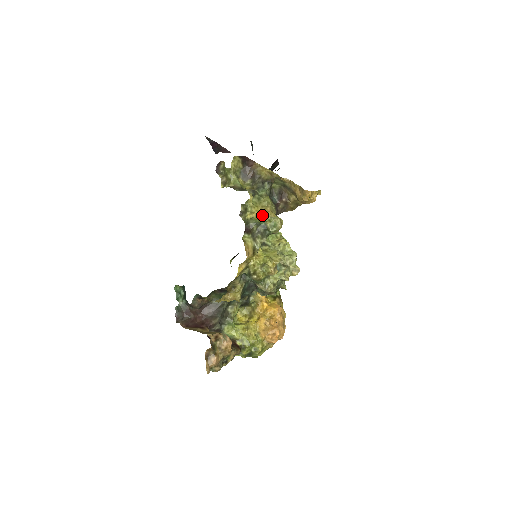
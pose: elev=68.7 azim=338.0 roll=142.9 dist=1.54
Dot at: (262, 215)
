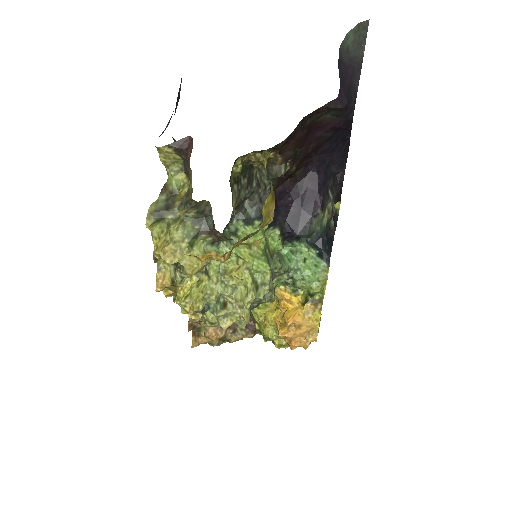
Dot at: (158, 254)
